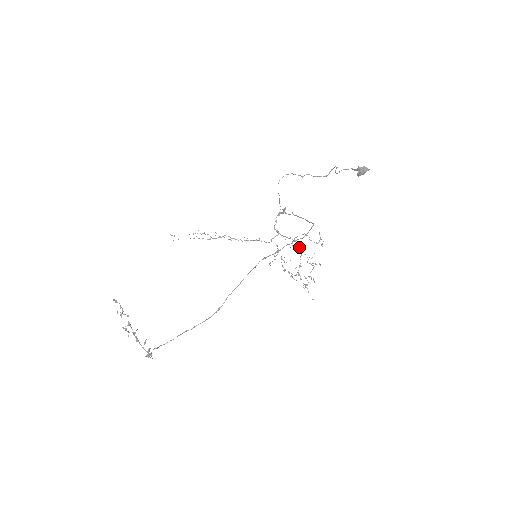
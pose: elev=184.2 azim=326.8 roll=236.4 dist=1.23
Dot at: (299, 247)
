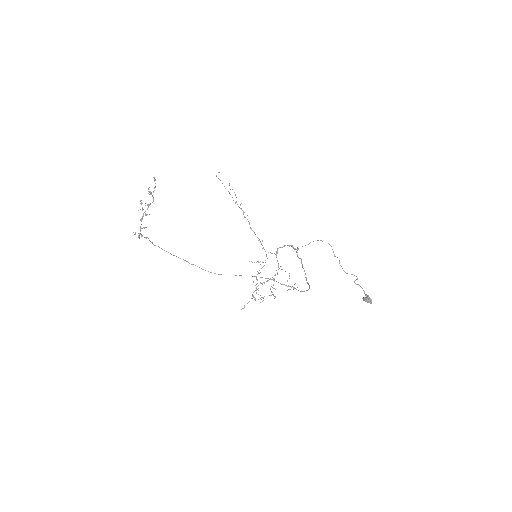
Dot at: occluded
